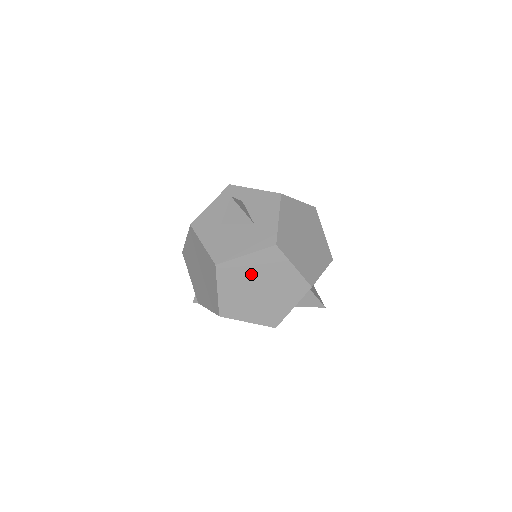
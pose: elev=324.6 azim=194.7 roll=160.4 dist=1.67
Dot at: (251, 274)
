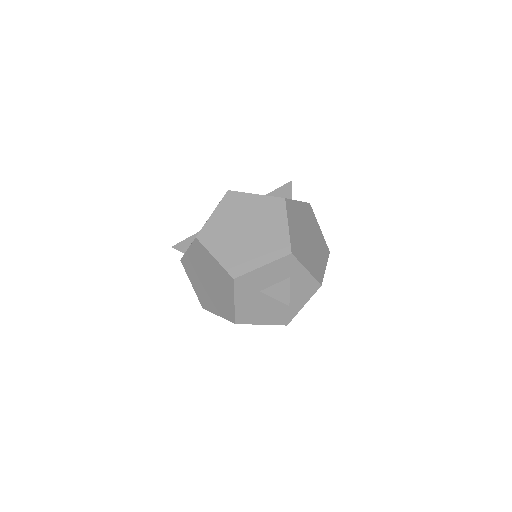
Dot at: occluded
